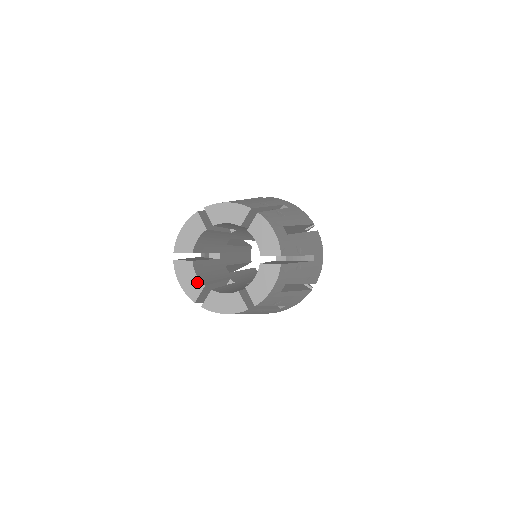
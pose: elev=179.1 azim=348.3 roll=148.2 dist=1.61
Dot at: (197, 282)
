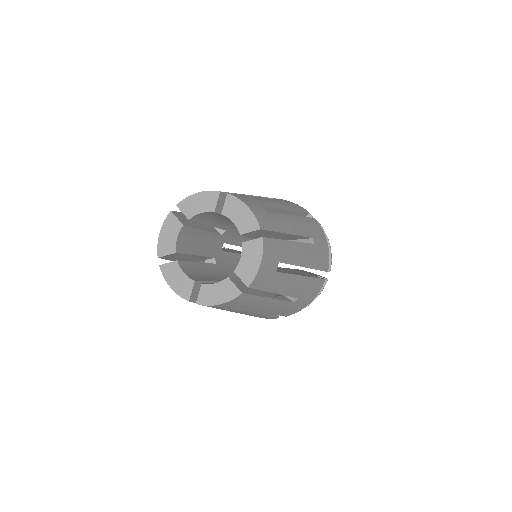
Dot at: (186, 280)
